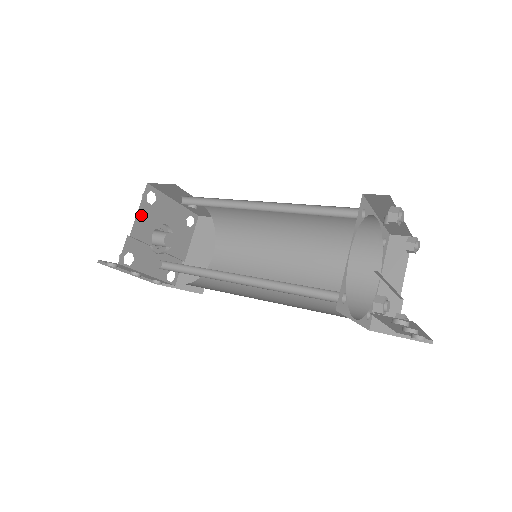
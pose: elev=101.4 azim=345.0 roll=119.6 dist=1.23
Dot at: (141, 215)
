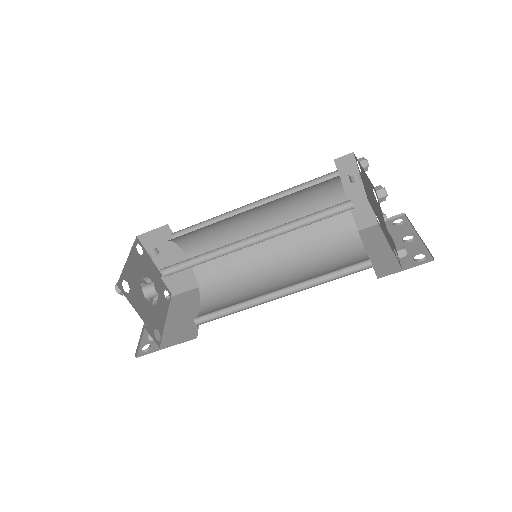
Dot at: (136, 306)
